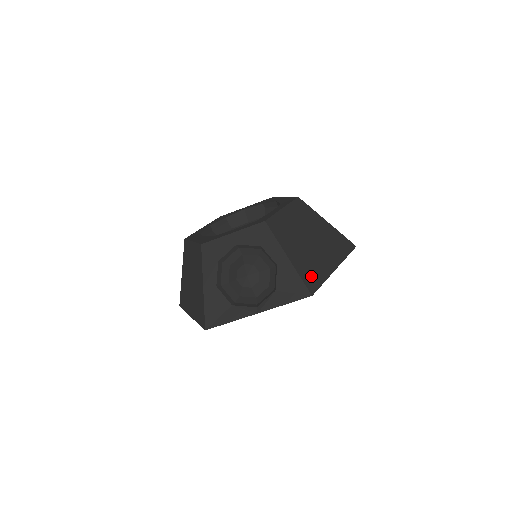
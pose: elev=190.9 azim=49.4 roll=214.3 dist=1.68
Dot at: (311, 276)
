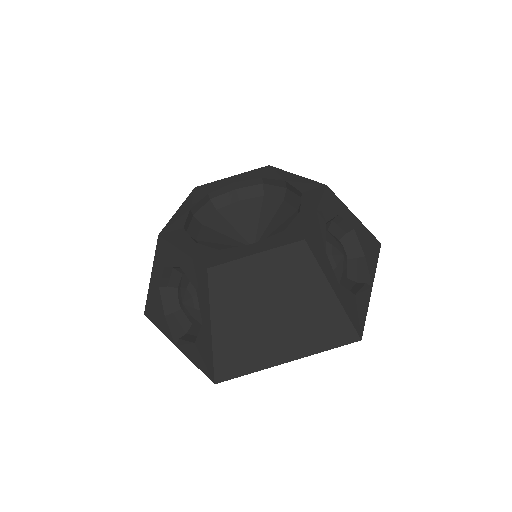
Dot at: (233, 360)
